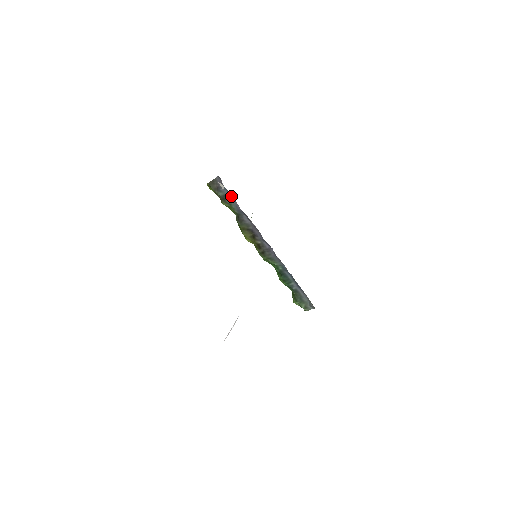
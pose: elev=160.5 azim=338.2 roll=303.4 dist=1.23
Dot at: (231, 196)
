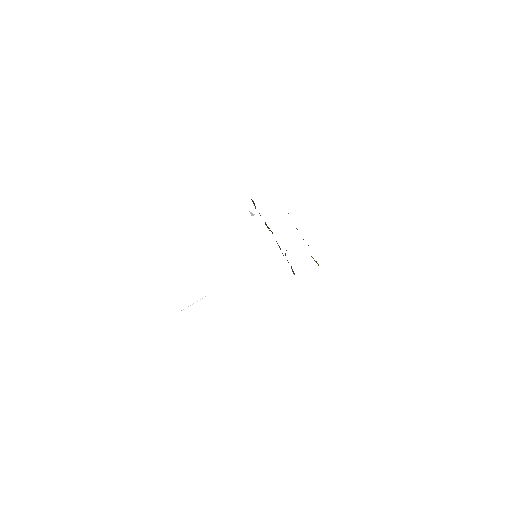
Dot at: occluded
